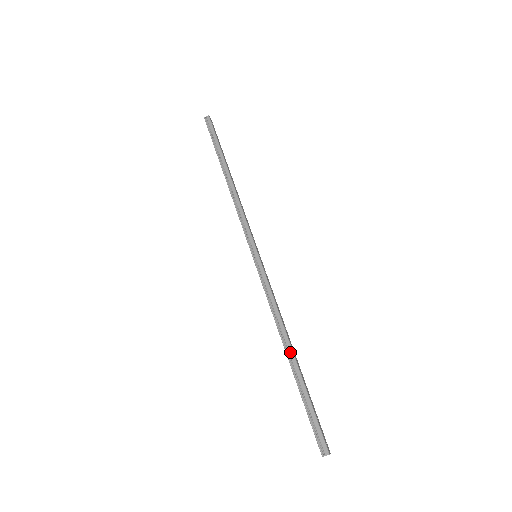
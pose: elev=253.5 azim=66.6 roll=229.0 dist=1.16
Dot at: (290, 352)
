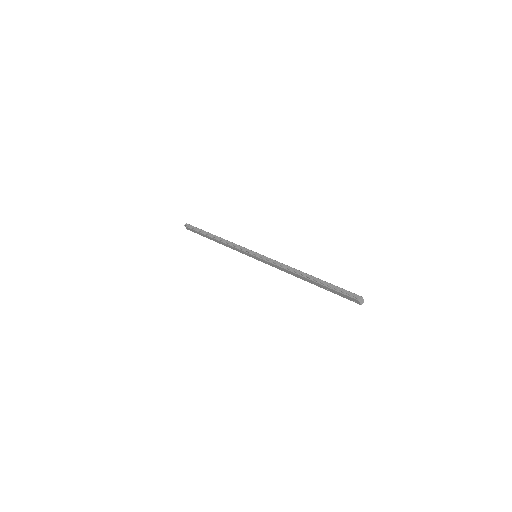
Dot at: (306, 275)
